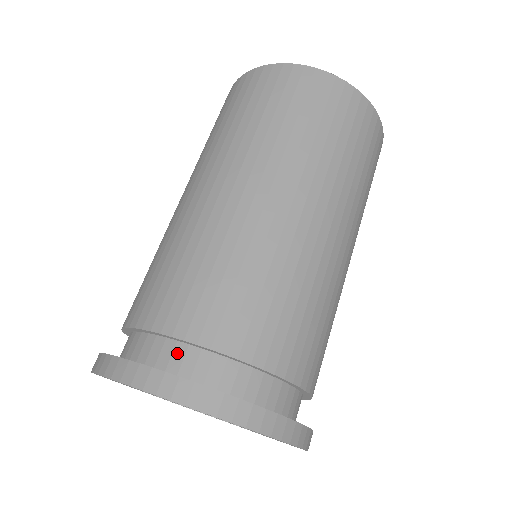
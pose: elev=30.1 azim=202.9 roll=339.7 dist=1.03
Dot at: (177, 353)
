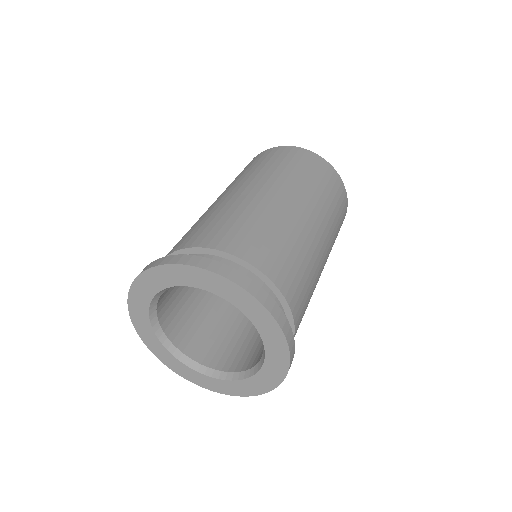
Dot at: occluded
